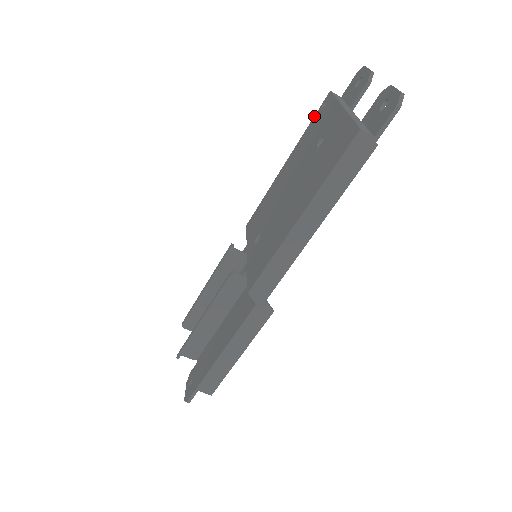
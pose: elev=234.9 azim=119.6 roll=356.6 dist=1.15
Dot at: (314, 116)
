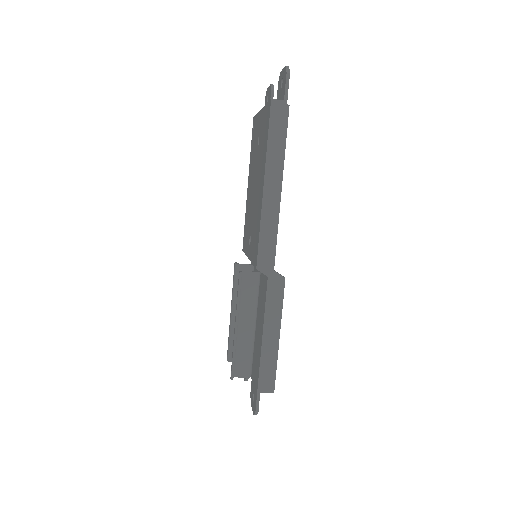
Dot at: (251, 140)
